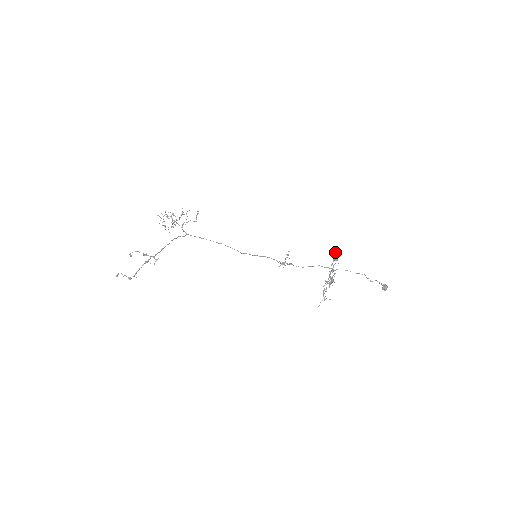
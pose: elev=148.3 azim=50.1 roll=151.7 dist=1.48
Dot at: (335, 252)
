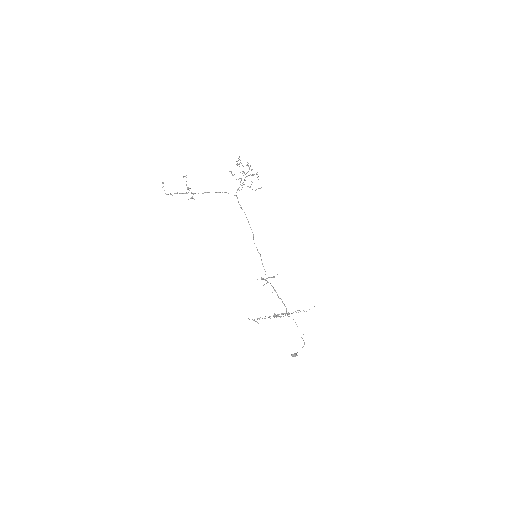
Dot at: occluded
